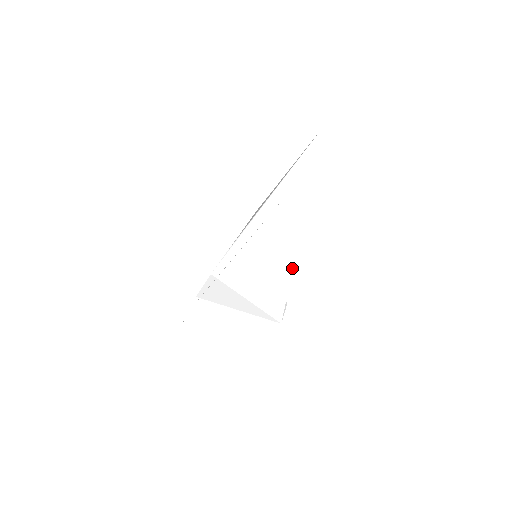
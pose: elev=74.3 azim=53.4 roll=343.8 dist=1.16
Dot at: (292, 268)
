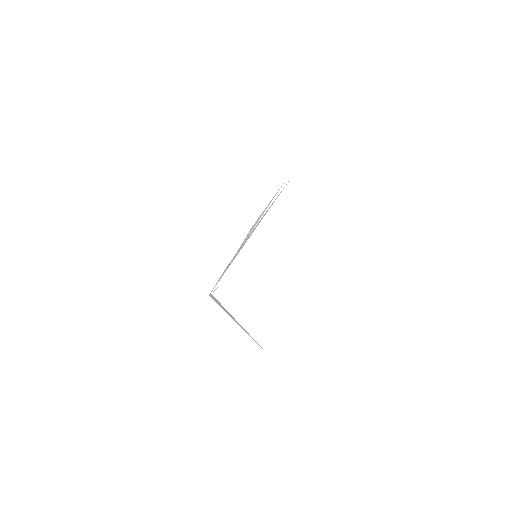
Dot at: (273, 286)
